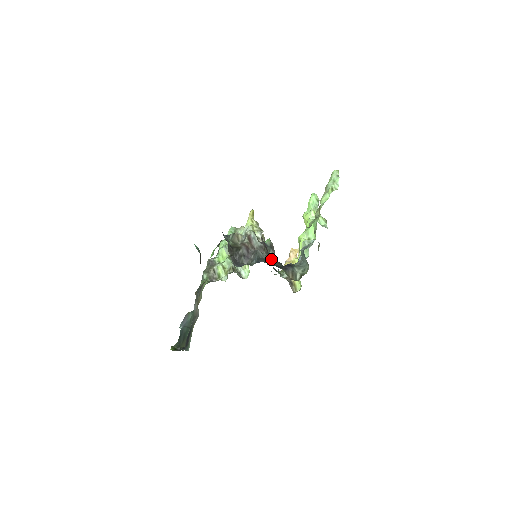
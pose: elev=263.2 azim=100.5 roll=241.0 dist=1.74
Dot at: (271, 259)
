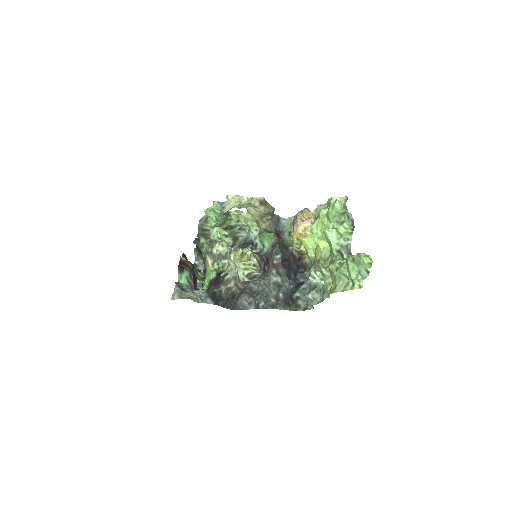
Dot at: (273, 282)
